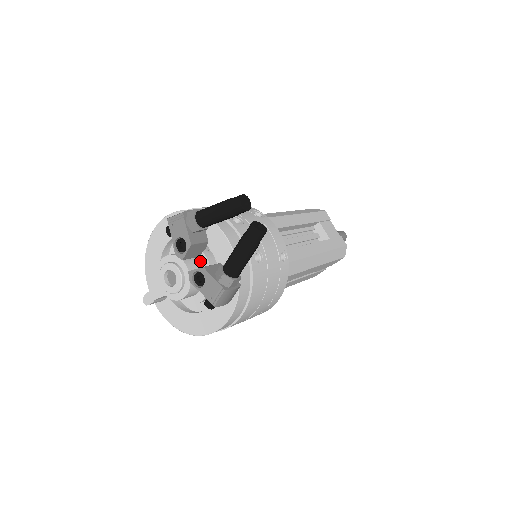
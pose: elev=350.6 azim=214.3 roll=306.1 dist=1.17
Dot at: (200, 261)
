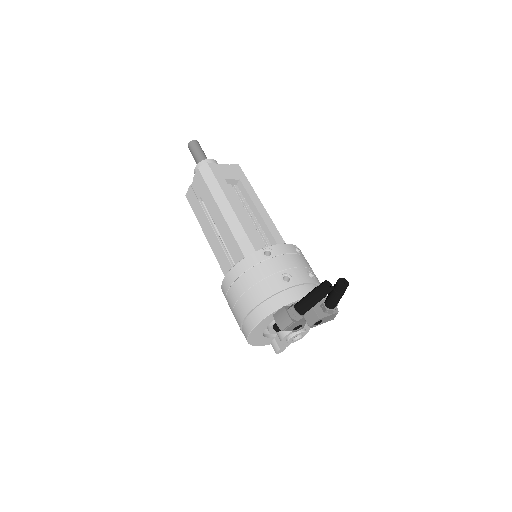
Dot at: occluded
